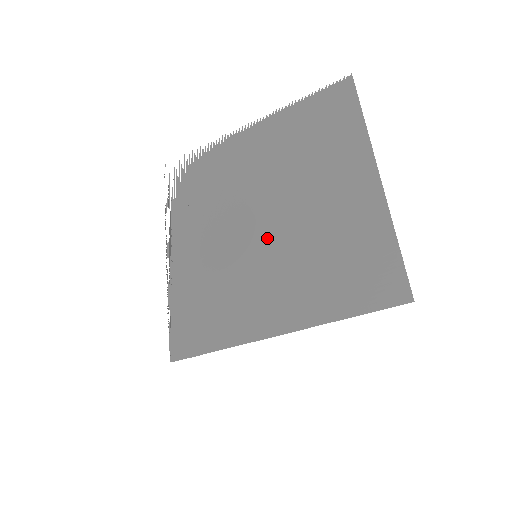
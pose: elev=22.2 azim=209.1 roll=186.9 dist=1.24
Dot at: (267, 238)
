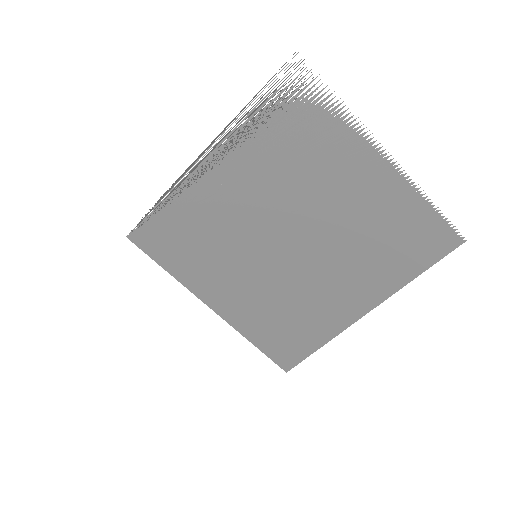
Dot at: (276, 256)
